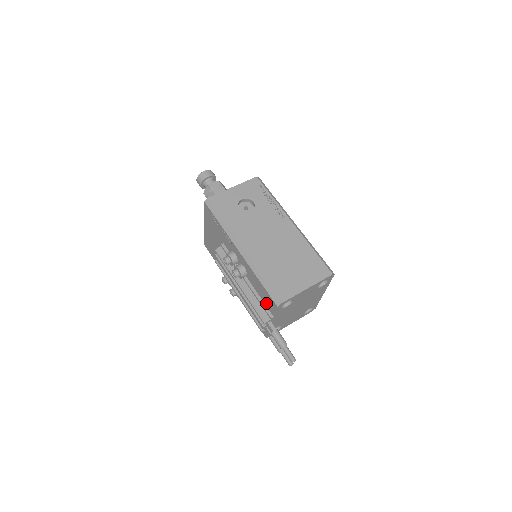
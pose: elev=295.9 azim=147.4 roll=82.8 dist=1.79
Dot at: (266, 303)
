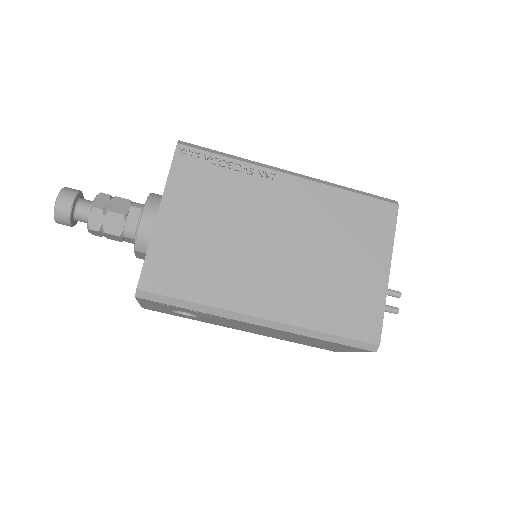
Dot at: occluded
